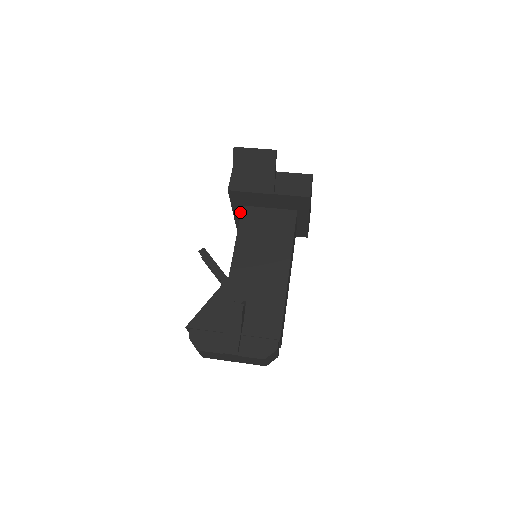
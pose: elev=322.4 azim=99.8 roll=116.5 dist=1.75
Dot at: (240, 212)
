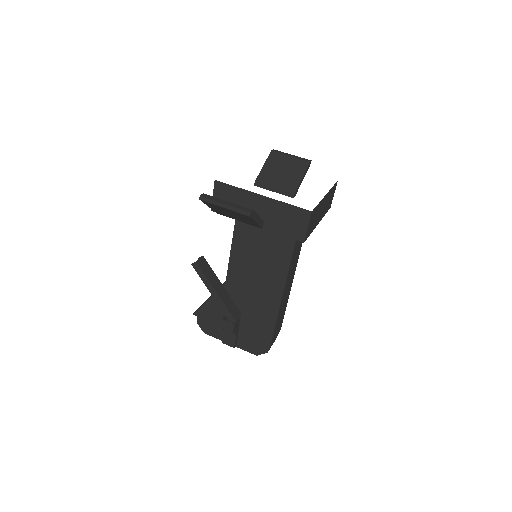
Dot at: occluded
